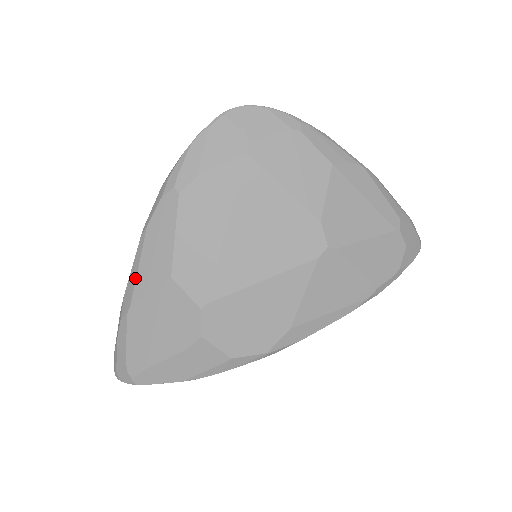
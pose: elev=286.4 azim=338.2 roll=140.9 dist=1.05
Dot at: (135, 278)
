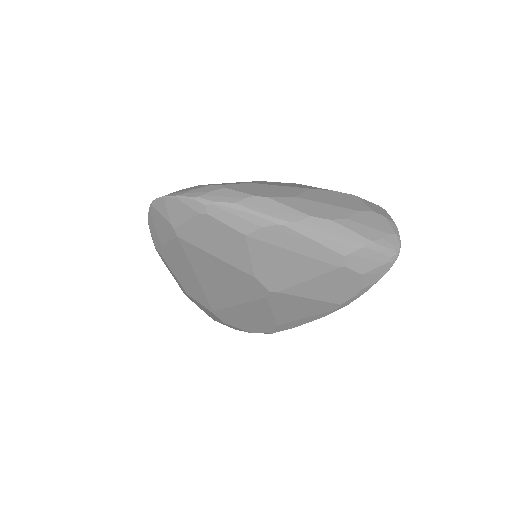
Dot at: occluded
